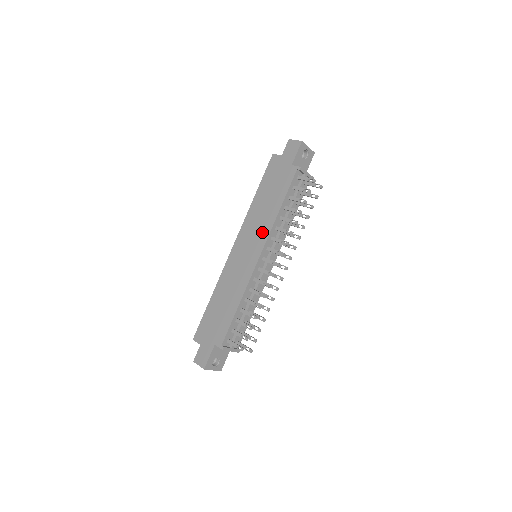
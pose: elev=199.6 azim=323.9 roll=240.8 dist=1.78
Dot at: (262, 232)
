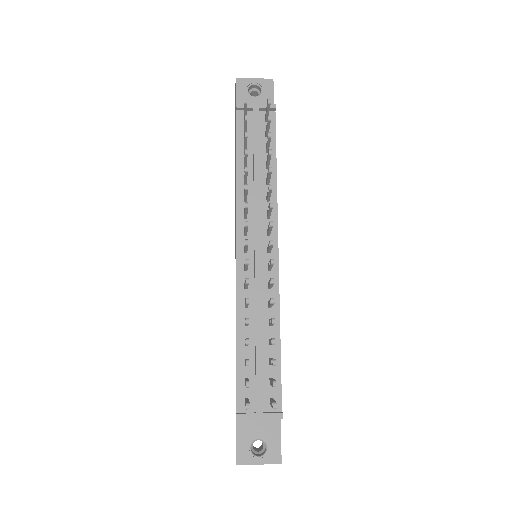
Dot at: occluded
